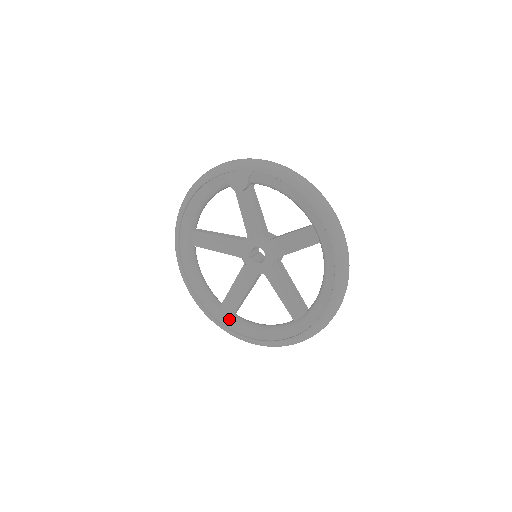
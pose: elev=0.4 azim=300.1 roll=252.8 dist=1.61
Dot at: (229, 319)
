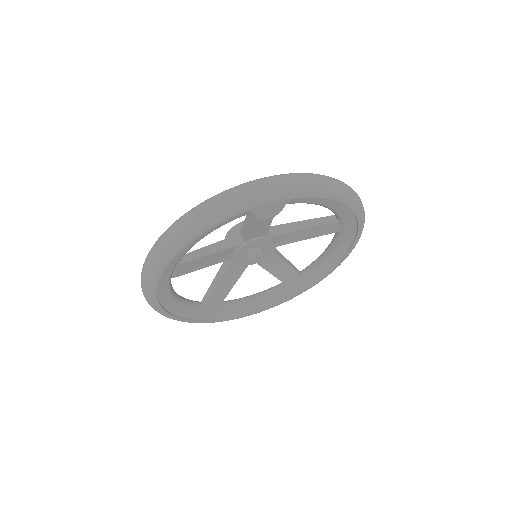
Dot at: (215, 313)
